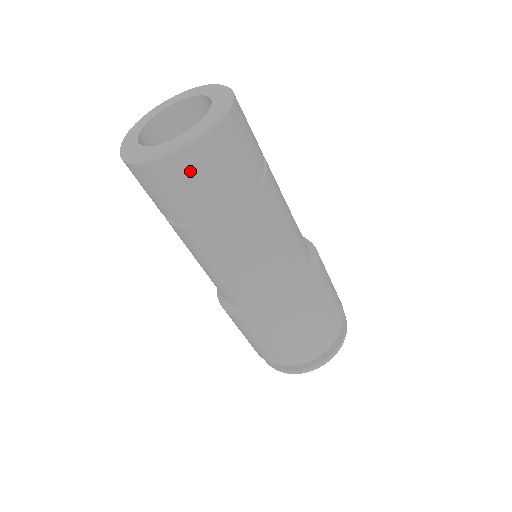
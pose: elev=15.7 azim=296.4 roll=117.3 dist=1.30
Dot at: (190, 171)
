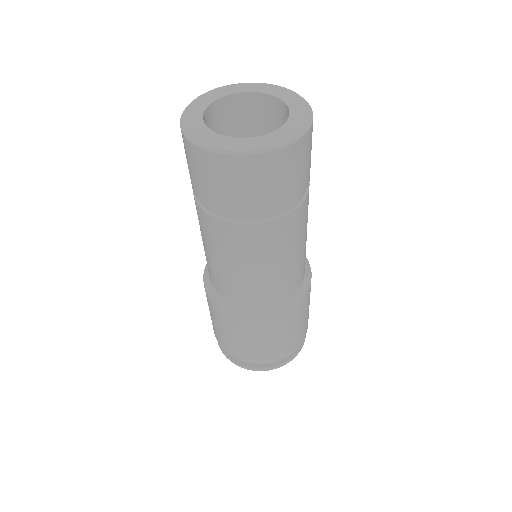
Dot at: (265, 173)
